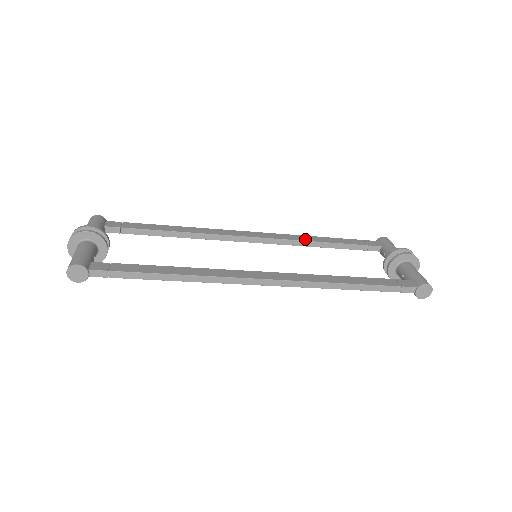
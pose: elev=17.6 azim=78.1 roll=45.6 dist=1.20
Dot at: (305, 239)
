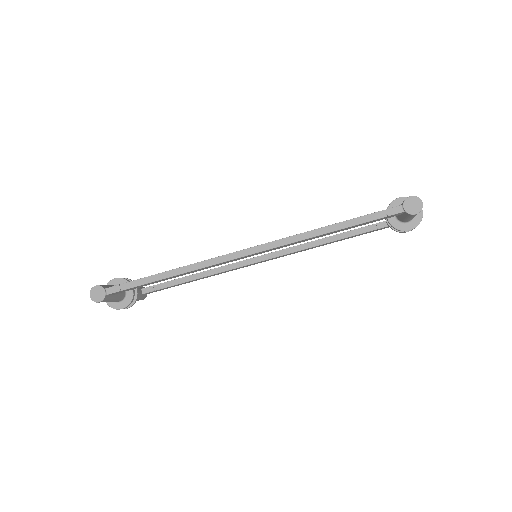
Dot at: (311, 241)
